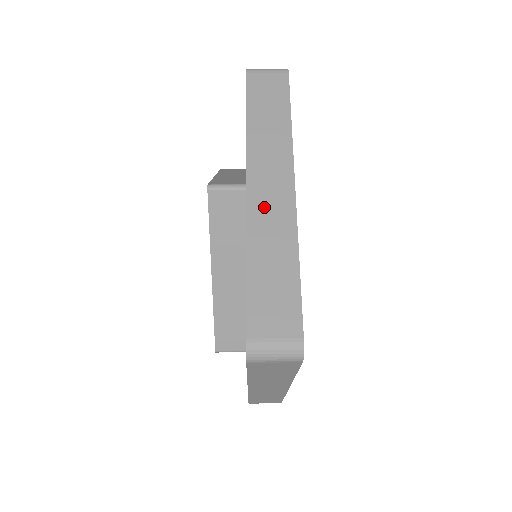
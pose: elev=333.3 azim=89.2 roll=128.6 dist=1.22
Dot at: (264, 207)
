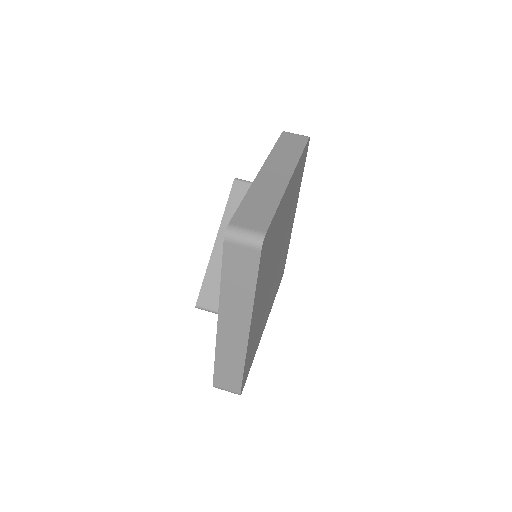
Dot at: (228, 338)
